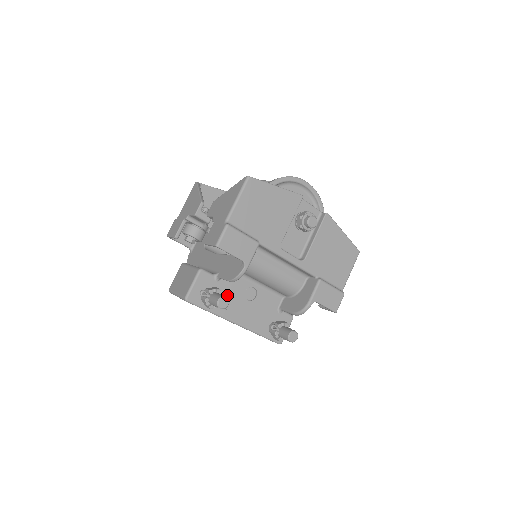
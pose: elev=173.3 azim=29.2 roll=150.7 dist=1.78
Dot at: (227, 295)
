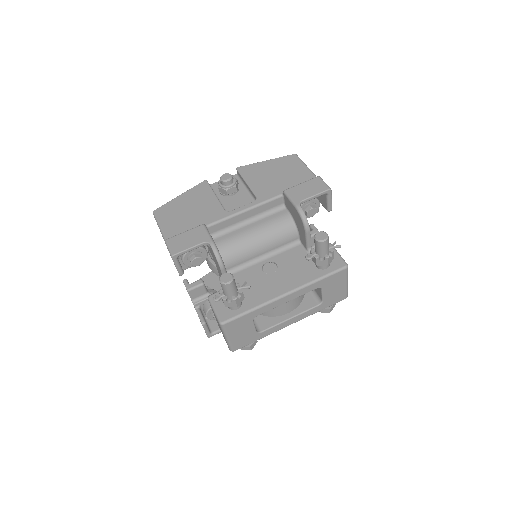
Dot at: (251, 288)
